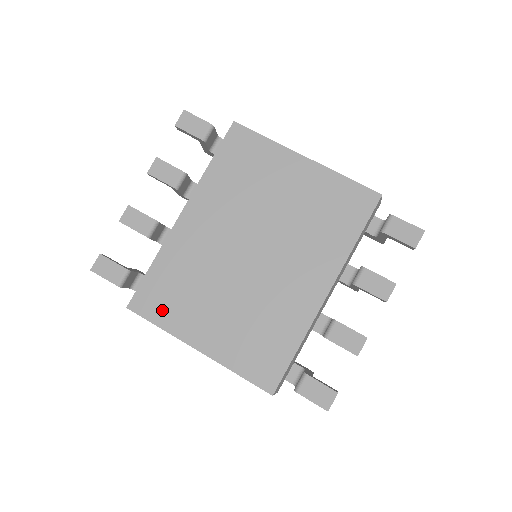
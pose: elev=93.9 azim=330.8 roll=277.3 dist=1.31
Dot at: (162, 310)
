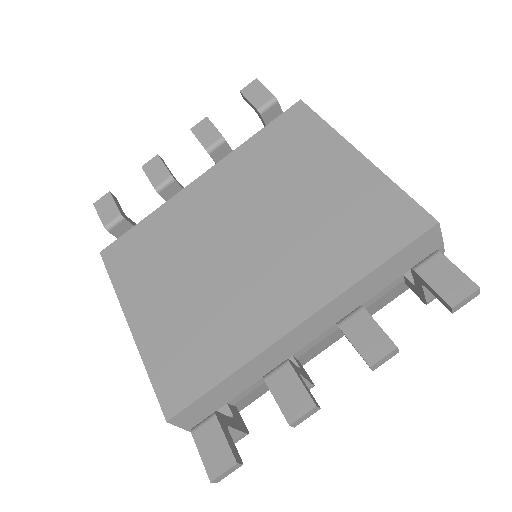
Dot at: (125, 267)
